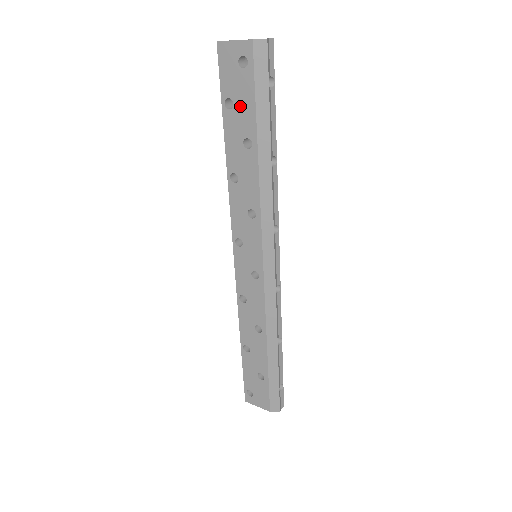
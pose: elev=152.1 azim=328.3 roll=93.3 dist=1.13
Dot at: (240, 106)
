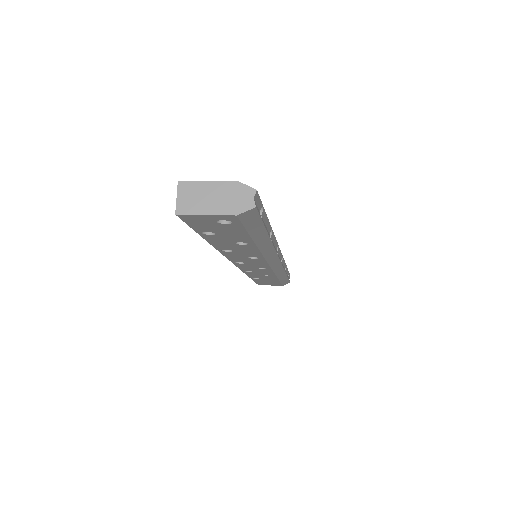
Dot at: (226, 234)
